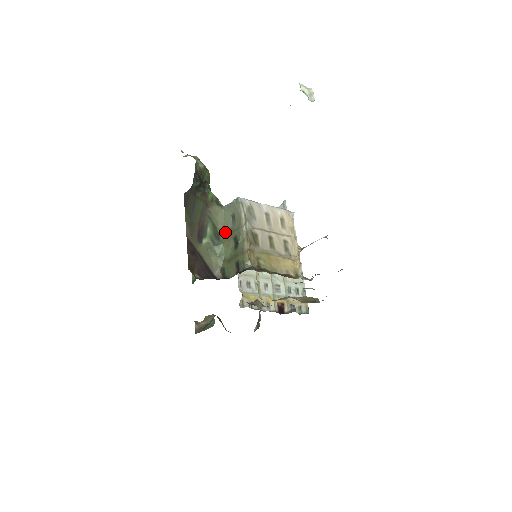
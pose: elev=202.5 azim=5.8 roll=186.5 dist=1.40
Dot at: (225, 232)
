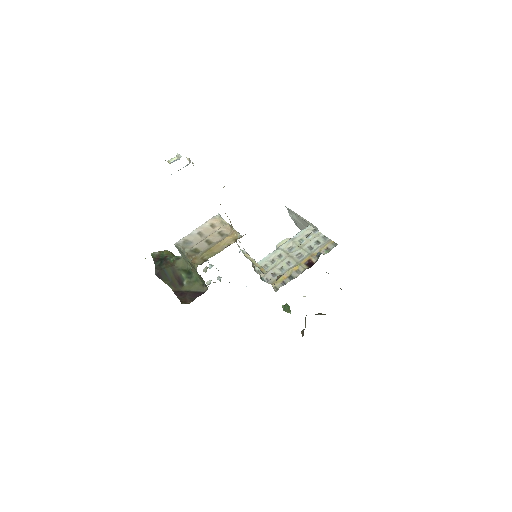
Dot at: (191, 266)
